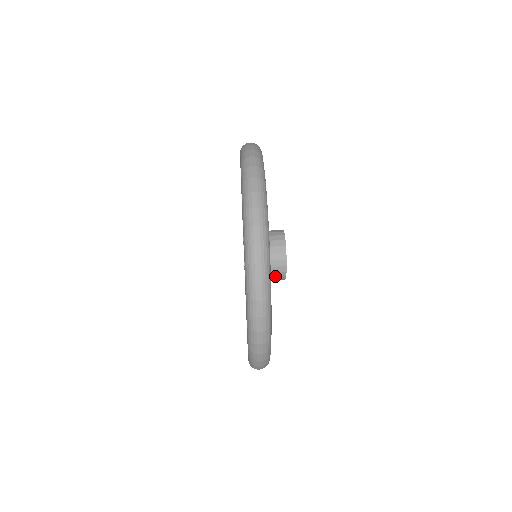
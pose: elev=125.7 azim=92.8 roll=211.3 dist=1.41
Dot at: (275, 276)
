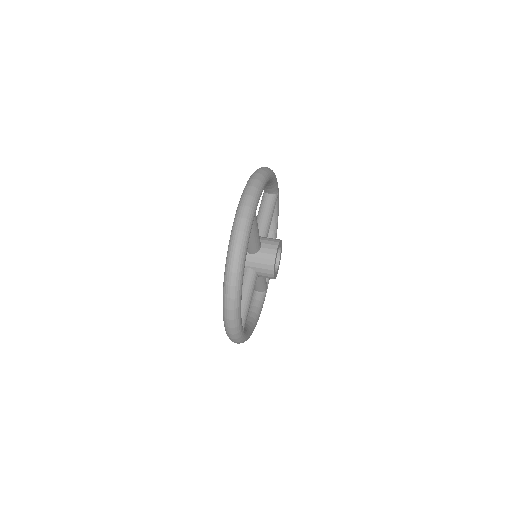
Dot at: (265, 269)
